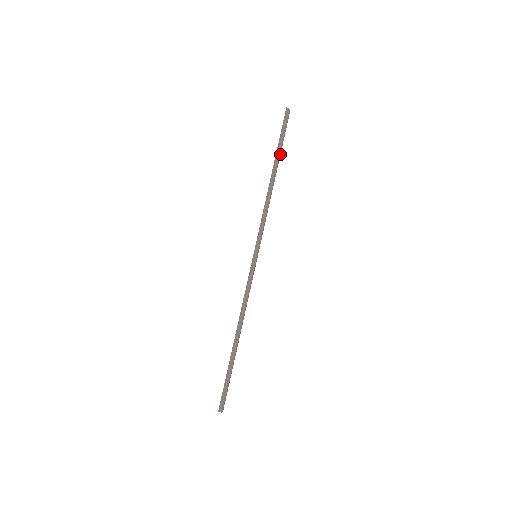
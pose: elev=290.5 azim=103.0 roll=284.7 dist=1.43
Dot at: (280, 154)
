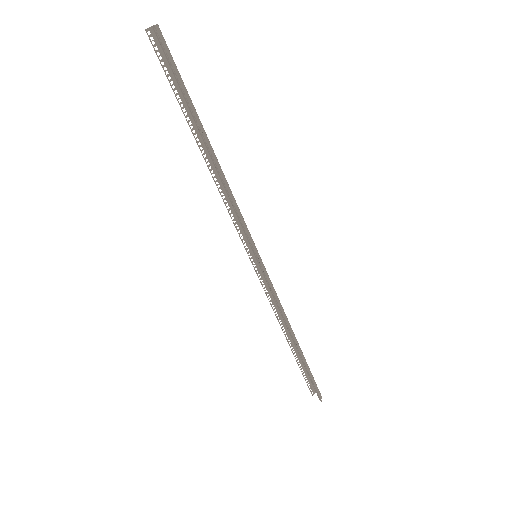
Dot at: (188, 107)
